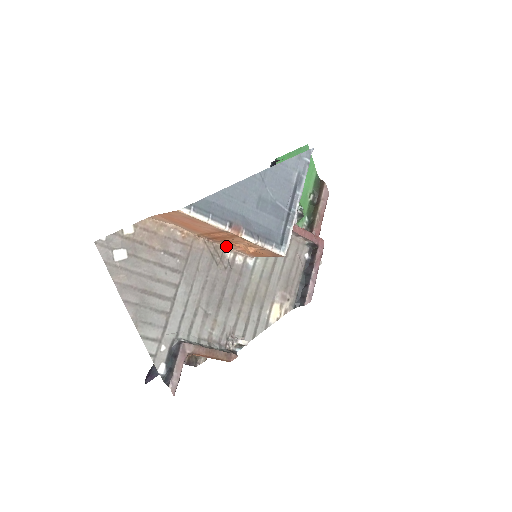
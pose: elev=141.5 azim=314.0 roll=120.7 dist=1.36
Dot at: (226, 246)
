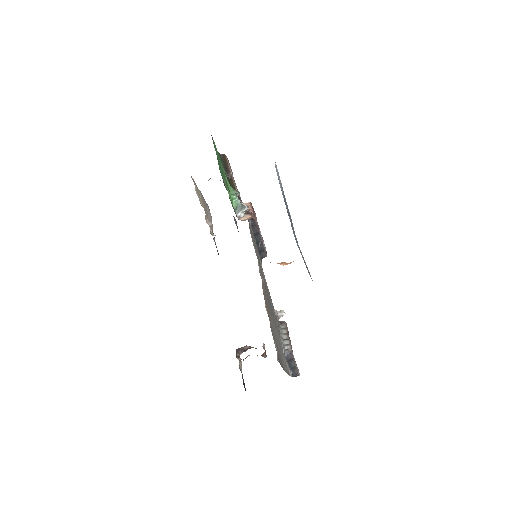
Dot at: occluded
